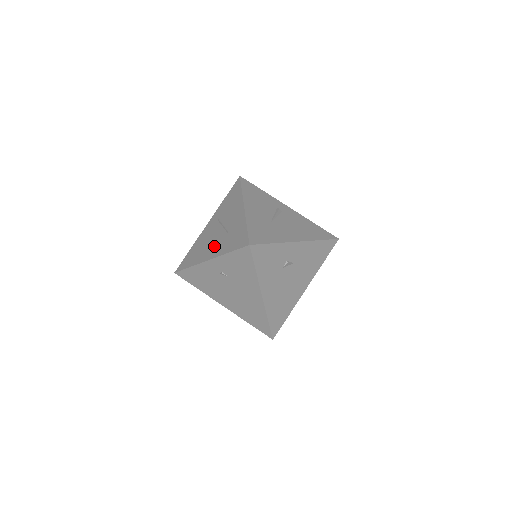
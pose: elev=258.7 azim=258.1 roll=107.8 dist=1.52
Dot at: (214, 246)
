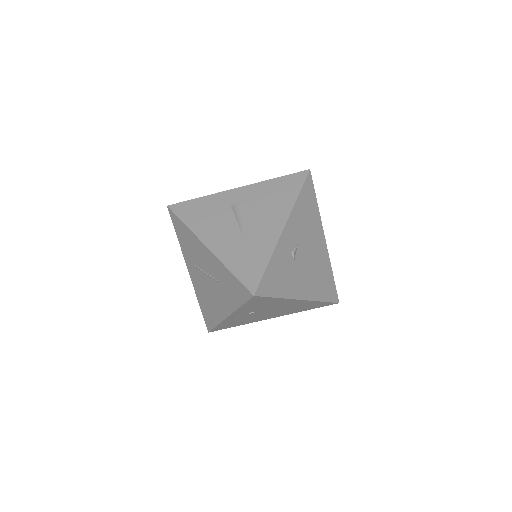
Dot at: (219, 300)
